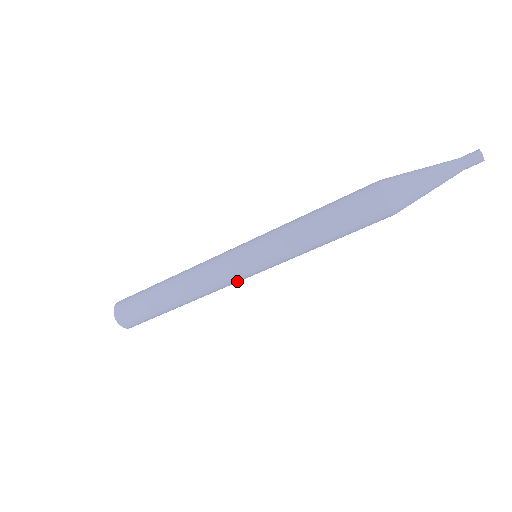
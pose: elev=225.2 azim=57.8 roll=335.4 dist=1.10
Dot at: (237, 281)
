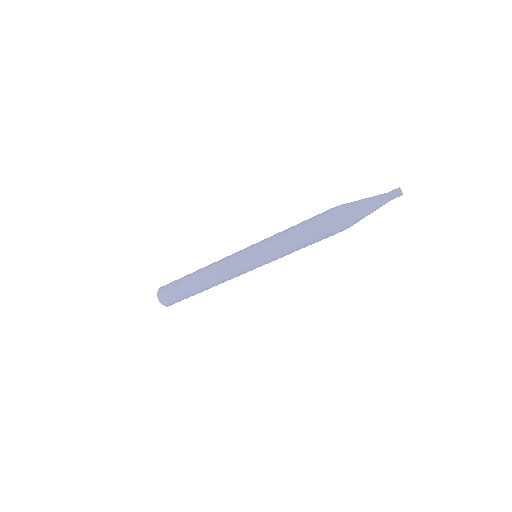
Dot at: (240, 272)
